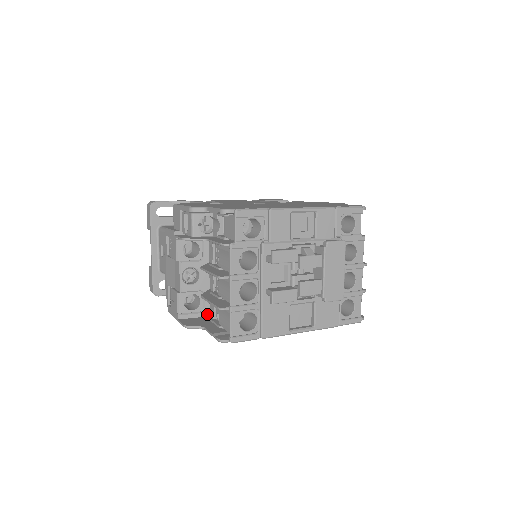
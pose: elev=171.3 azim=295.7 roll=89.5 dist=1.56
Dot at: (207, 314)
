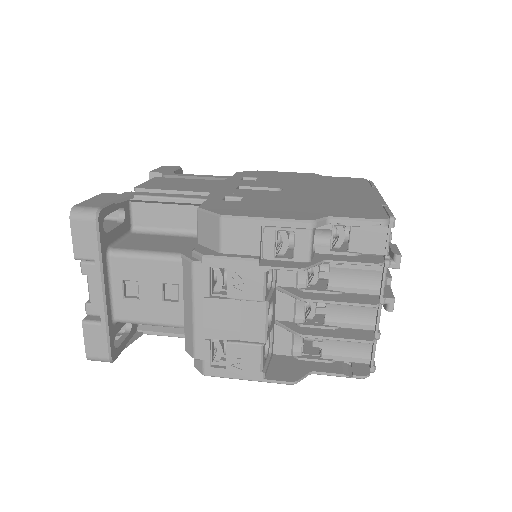
Dot at: (272, 353)
